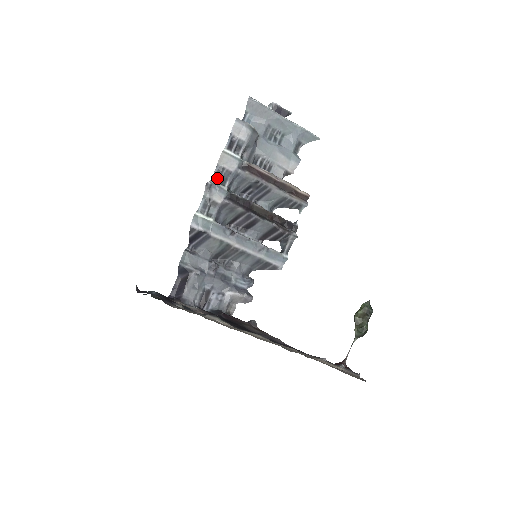
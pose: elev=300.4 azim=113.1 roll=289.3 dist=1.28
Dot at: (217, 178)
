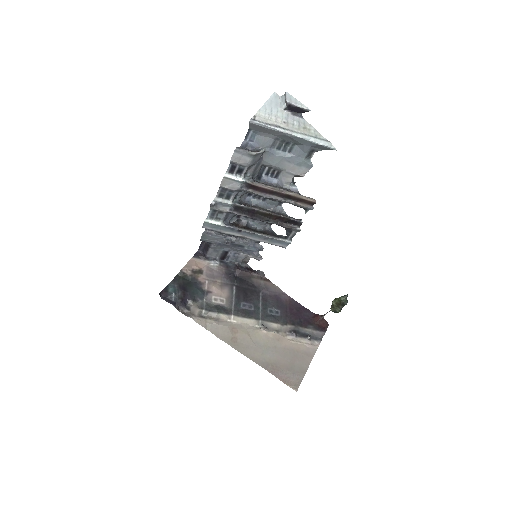
Dot at: (221, 195)
